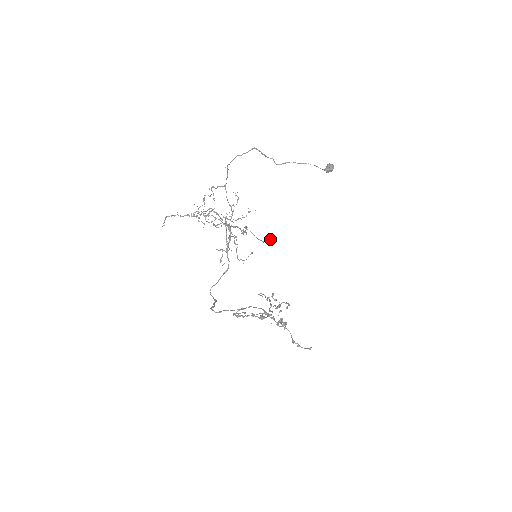
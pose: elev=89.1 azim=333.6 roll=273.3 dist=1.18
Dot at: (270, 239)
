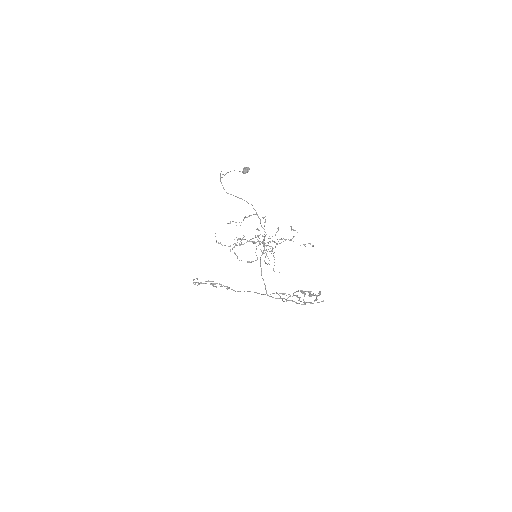
Dot at: occluded
